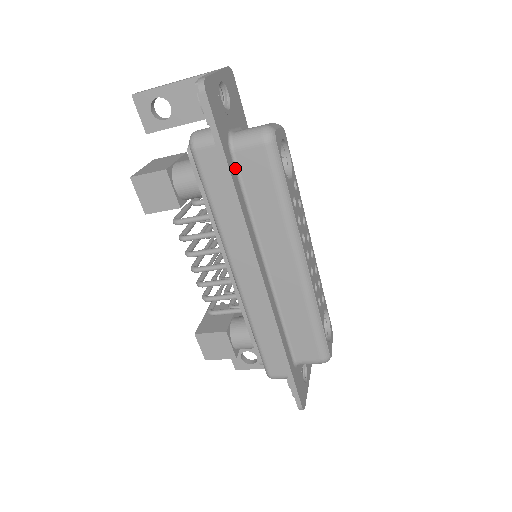
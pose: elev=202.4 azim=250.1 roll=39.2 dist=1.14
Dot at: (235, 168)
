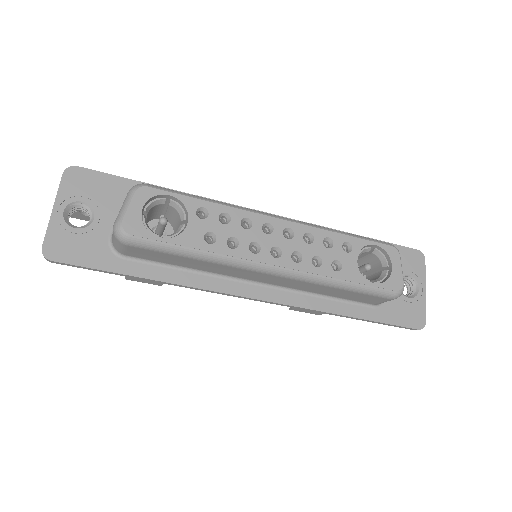
Dot at: (141, 261)
